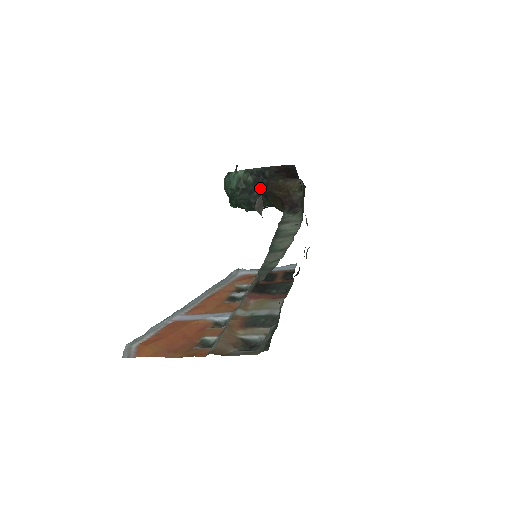
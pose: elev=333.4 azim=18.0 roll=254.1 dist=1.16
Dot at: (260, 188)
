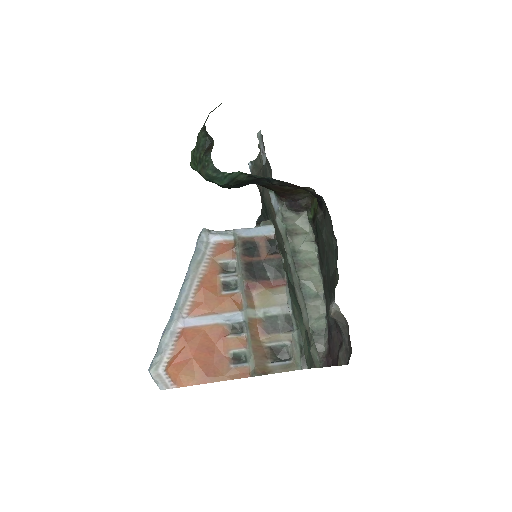
Dot at: (255, 183)
